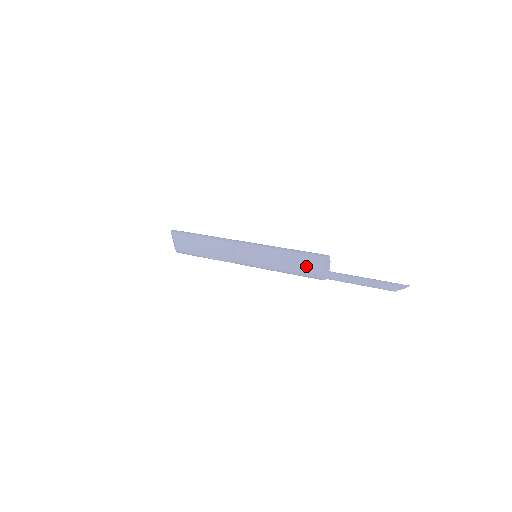
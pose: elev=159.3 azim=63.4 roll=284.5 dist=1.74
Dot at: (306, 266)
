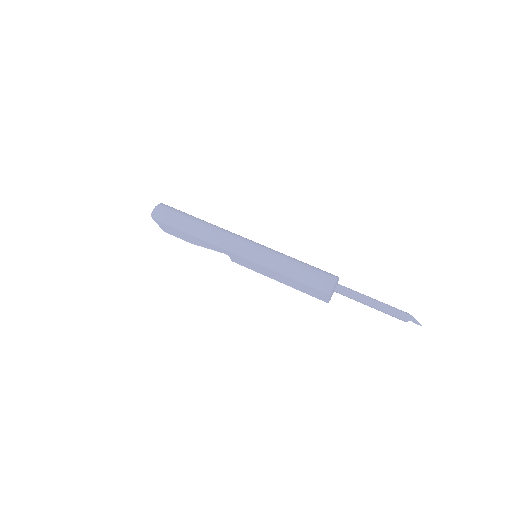
Dot at: (310, 295)
